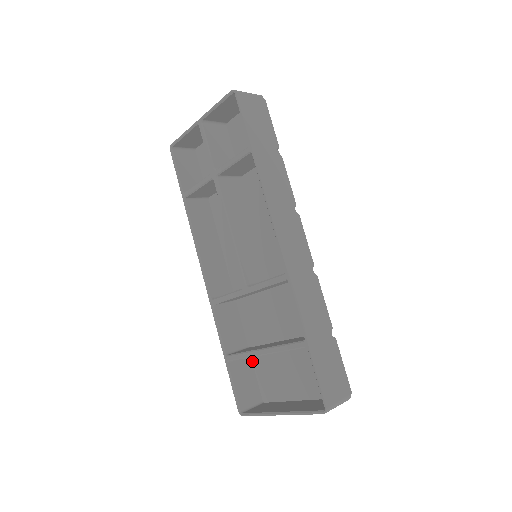
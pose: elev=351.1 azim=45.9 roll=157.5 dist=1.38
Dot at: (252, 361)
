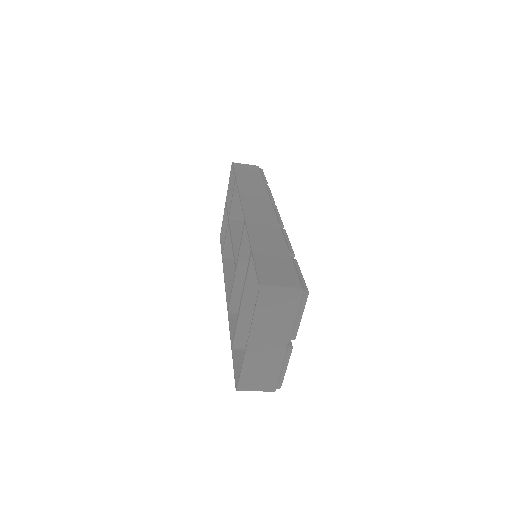
Dot at: occluded
